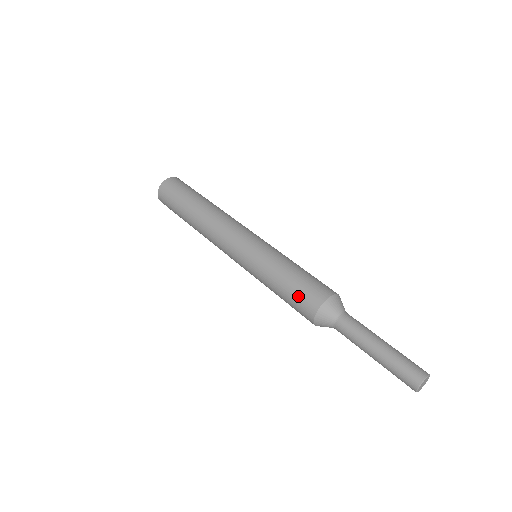
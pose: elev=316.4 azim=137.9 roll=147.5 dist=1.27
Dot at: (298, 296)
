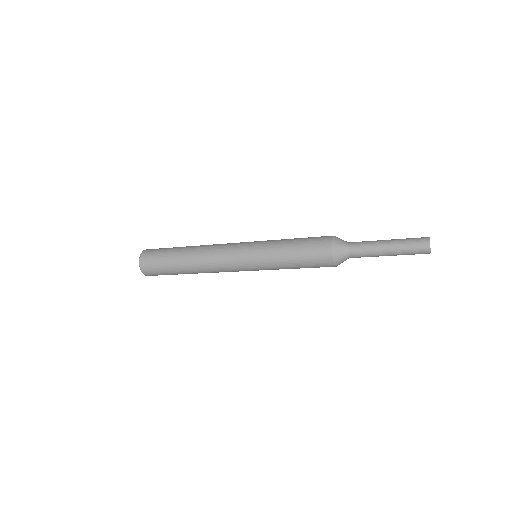
Dot at: (314, 237)
